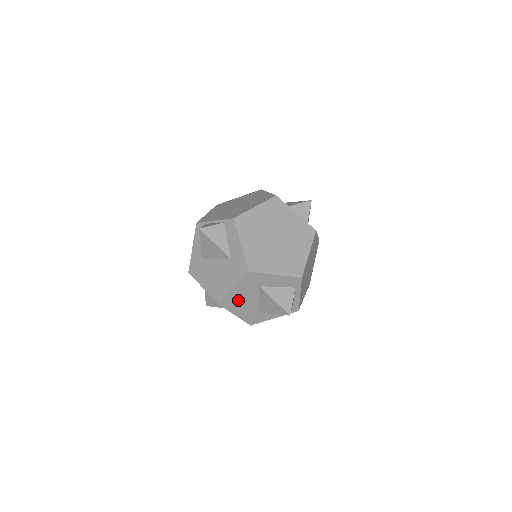
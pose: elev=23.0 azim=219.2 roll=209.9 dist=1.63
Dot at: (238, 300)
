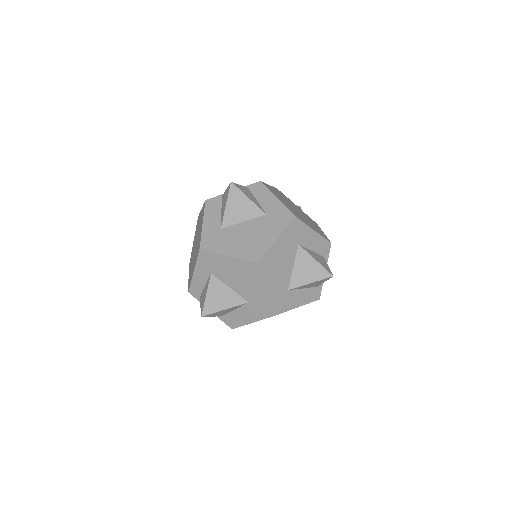
Dot at: (276, 262)
